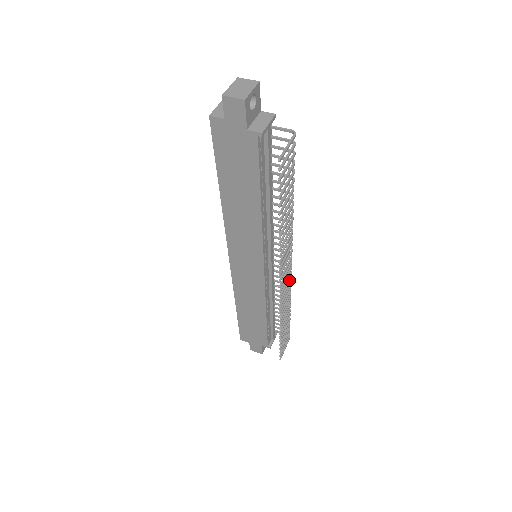
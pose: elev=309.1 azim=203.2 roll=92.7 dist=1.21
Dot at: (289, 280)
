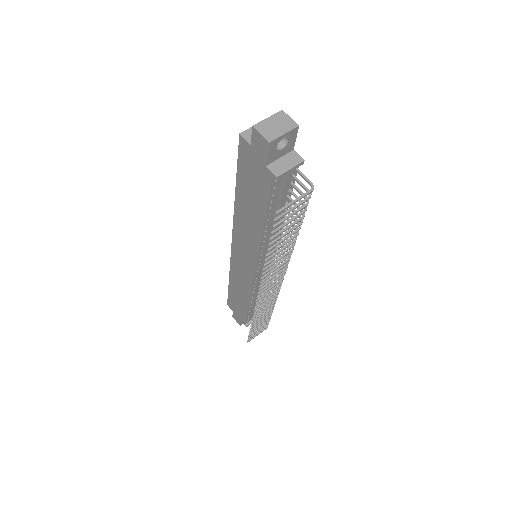
Dot at: (276, 290)
